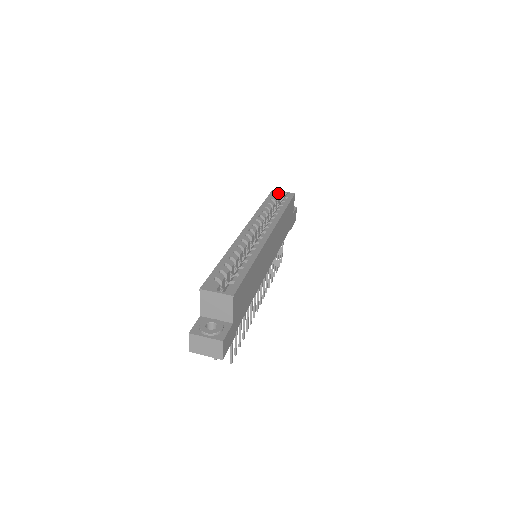
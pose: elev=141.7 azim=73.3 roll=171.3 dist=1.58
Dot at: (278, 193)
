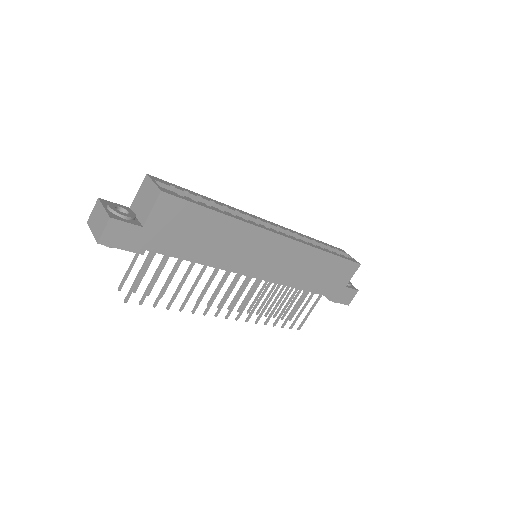
Dot at: (344, 253)
